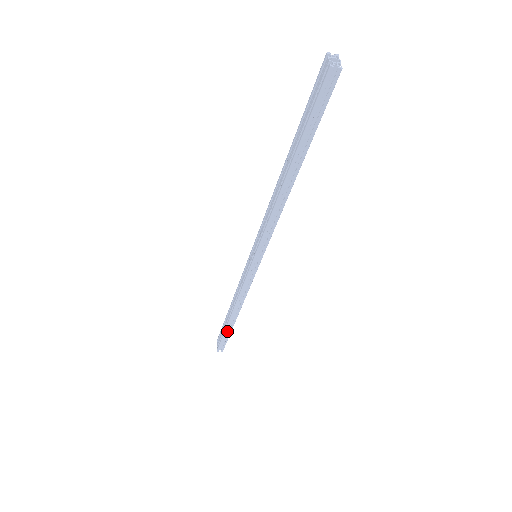
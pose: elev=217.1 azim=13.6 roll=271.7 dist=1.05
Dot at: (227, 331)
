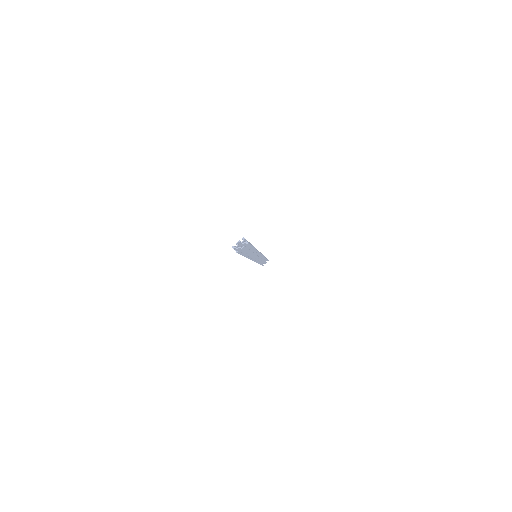
Dot at: occluded
